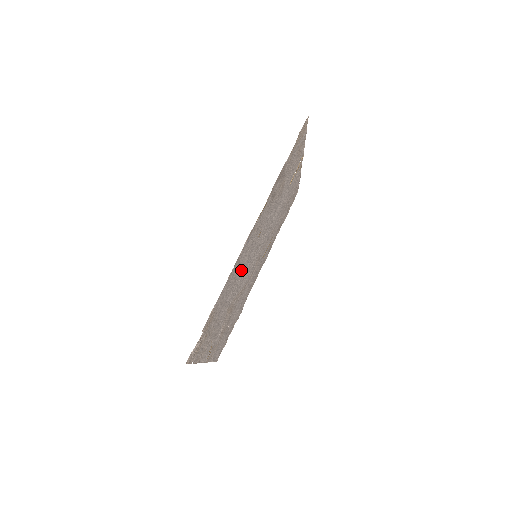
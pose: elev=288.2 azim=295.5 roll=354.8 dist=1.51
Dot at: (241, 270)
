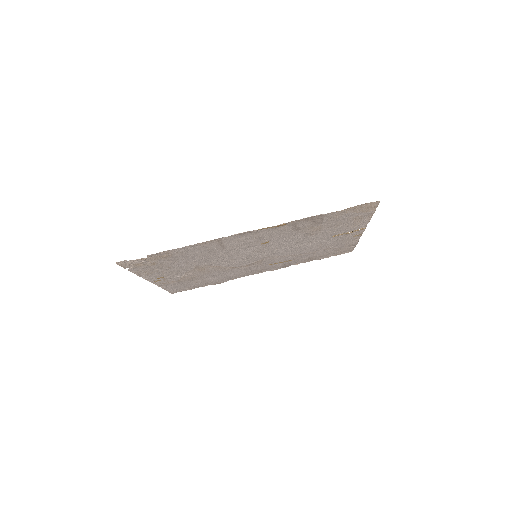
Dot at: (226, 251)
